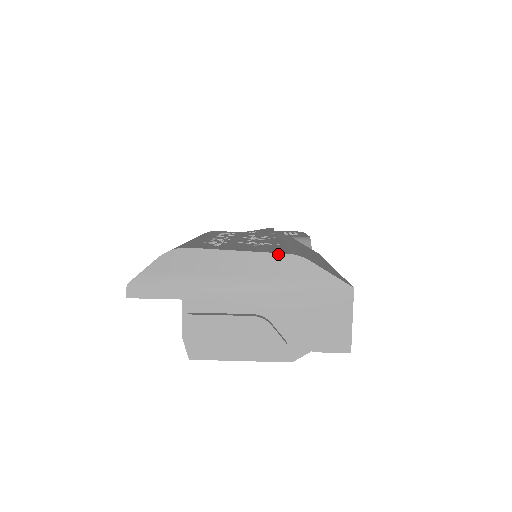
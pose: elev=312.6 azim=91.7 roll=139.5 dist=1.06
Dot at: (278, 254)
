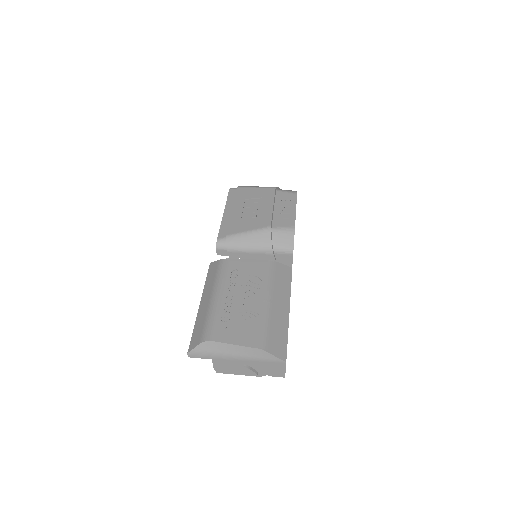
Dot at: (253, 348)
